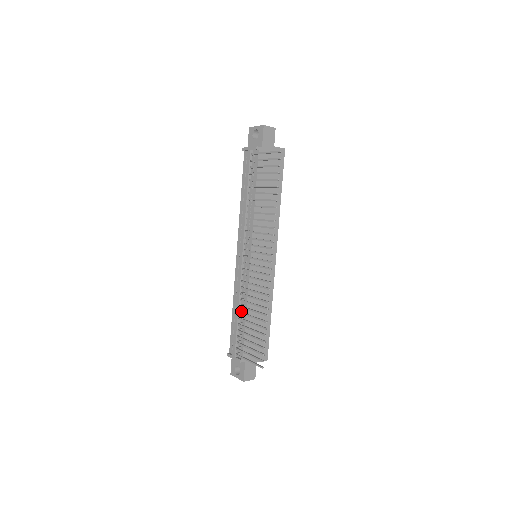
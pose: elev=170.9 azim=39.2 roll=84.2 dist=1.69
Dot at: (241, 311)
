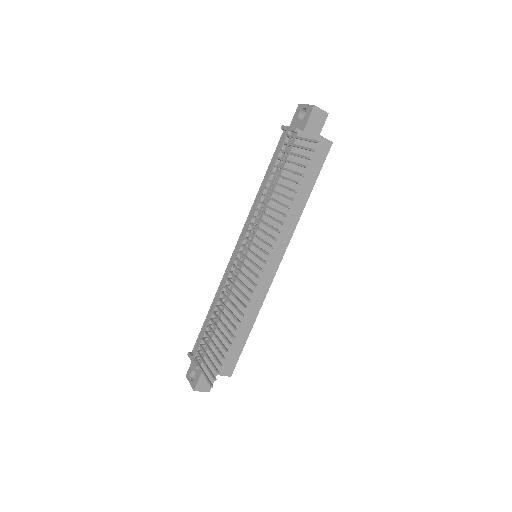
Dot at: (216, 312)
